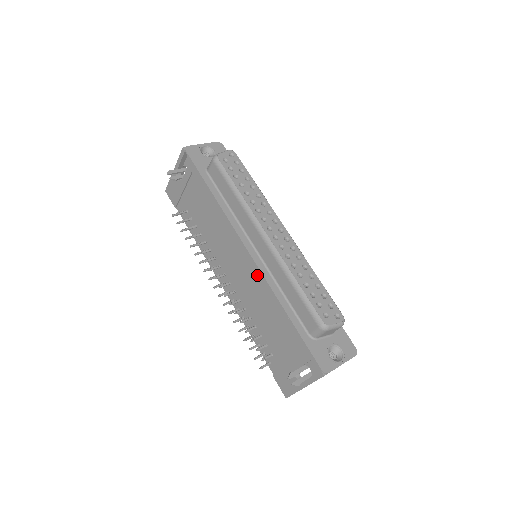
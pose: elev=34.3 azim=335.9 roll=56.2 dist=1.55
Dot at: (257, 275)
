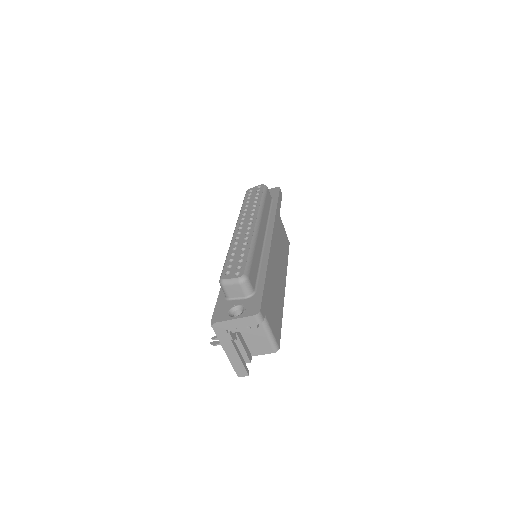
Dot at: occluded
